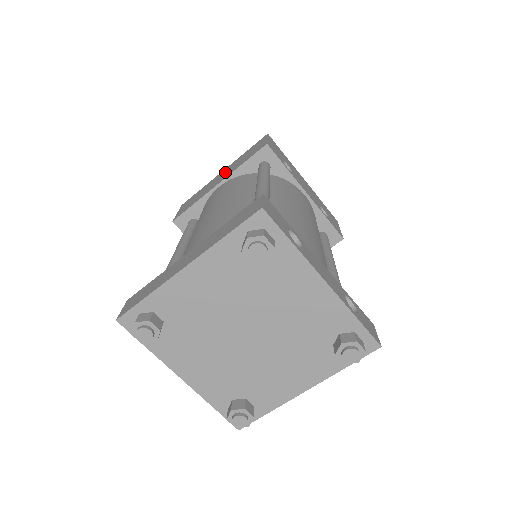
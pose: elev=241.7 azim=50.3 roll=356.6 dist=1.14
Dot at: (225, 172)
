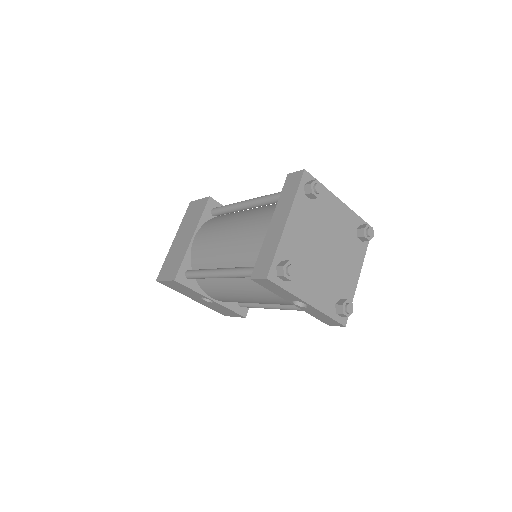
Dot at: (183, 234)
